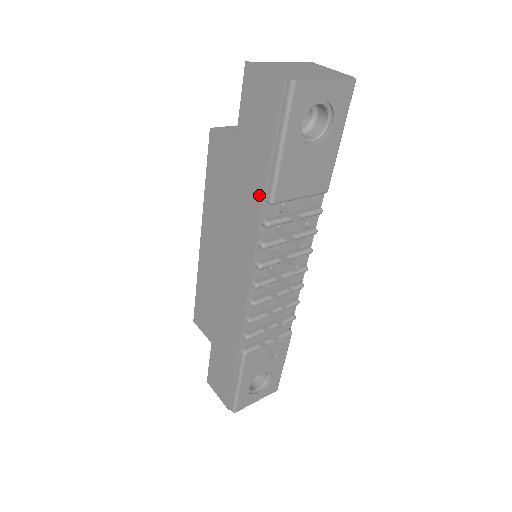
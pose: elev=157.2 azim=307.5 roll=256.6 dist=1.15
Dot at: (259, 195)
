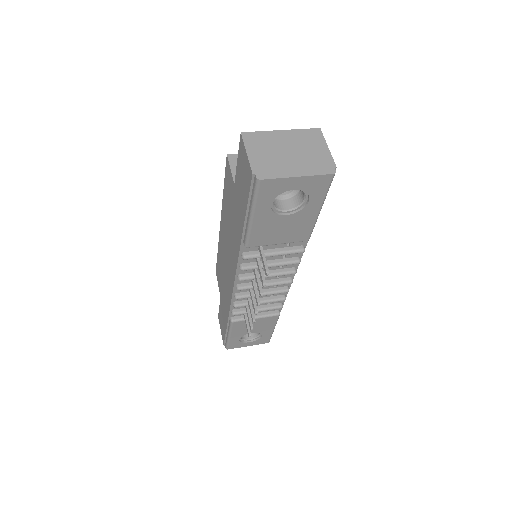
Dot at: (240, 236)
